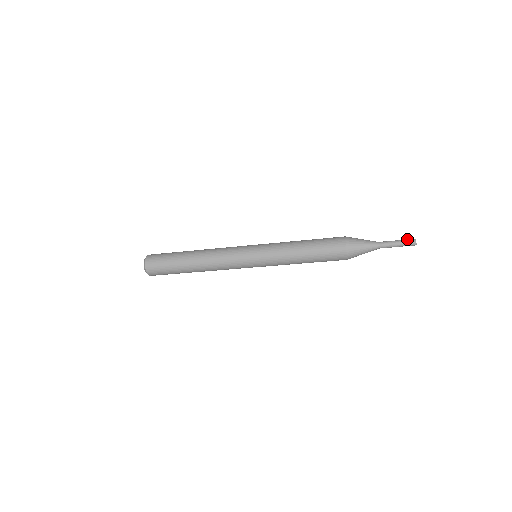
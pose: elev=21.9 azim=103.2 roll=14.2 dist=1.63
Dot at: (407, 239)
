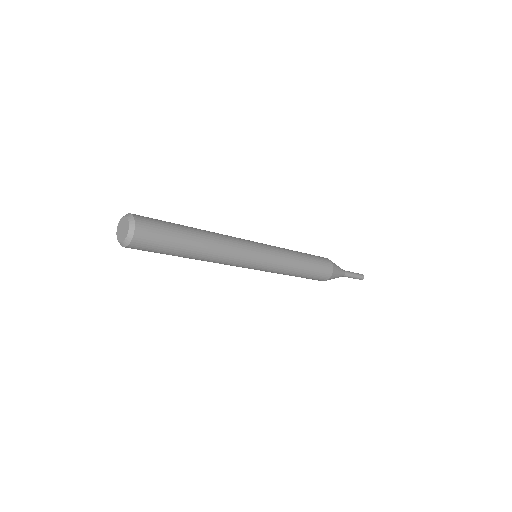
Dot at: occluded
